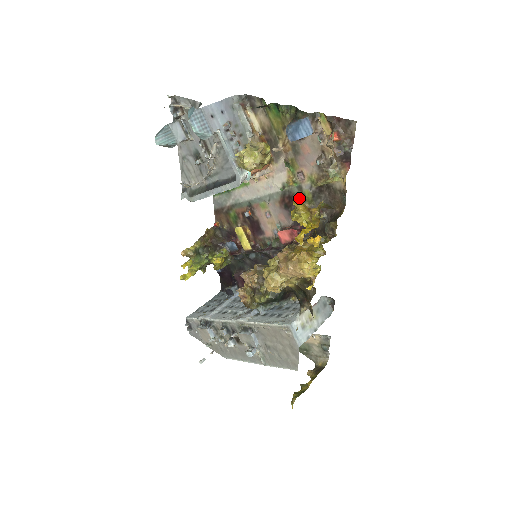
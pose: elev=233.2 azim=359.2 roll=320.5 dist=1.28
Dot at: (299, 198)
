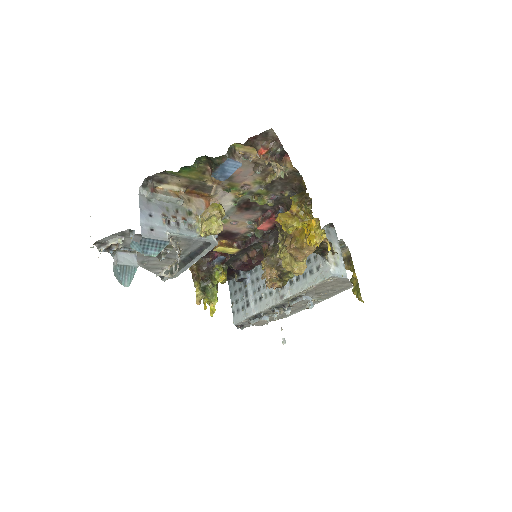
Dot at: (257, 199)
